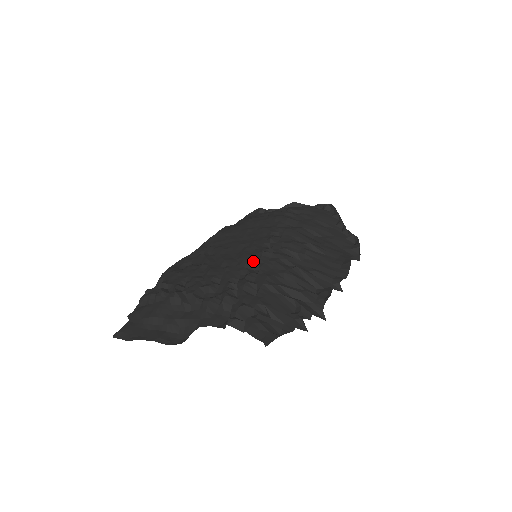
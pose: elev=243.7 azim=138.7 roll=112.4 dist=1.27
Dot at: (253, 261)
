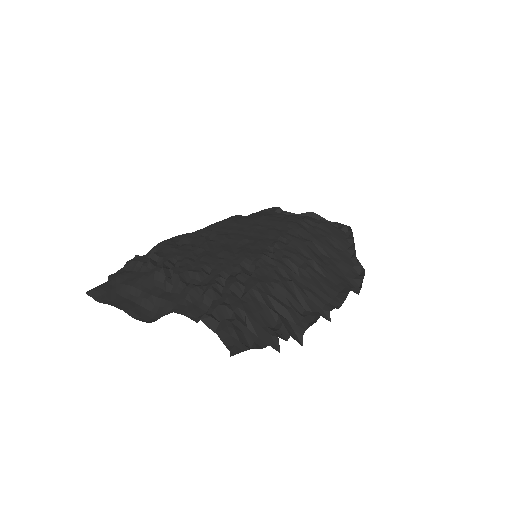
Dot at: (250, 261)
